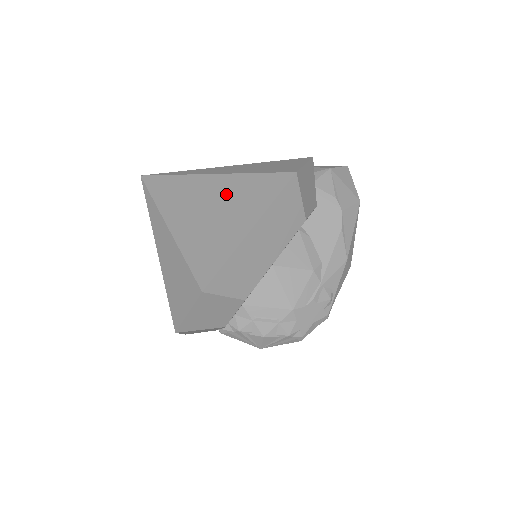
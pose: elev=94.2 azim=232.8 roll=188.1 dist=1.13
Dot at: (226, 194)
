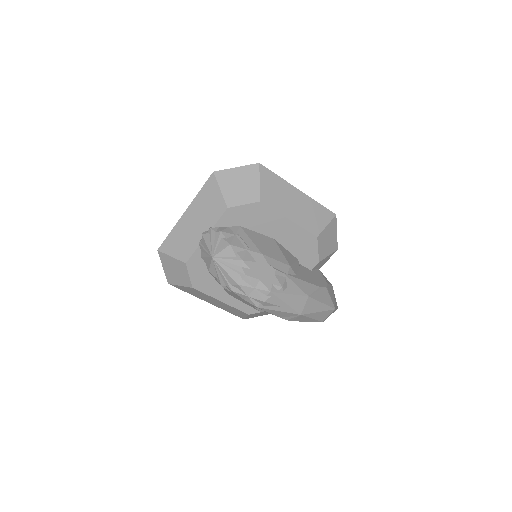
Dot at: occluded
